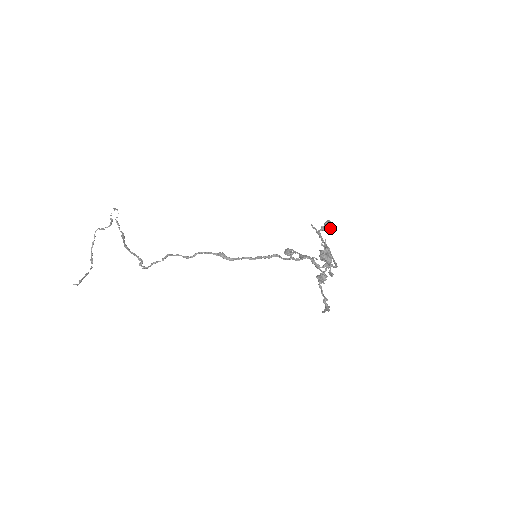
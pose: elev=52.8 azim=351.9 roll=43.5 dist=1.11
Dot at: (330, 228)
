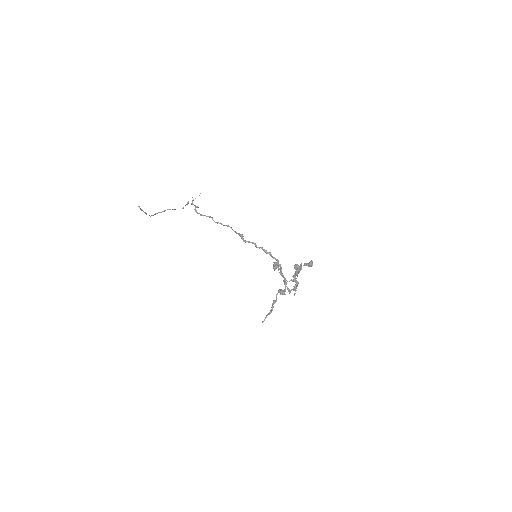
Dot at: (310, 263)
